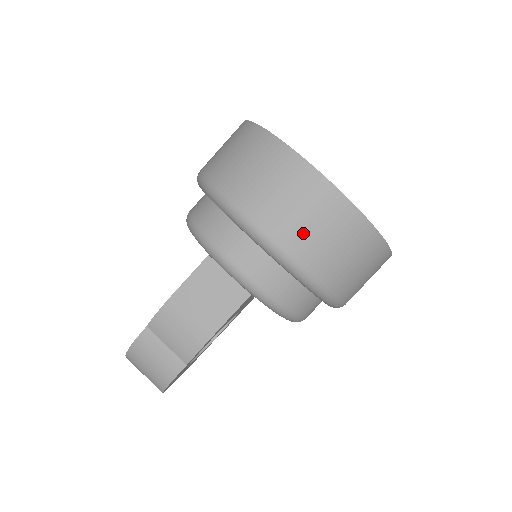
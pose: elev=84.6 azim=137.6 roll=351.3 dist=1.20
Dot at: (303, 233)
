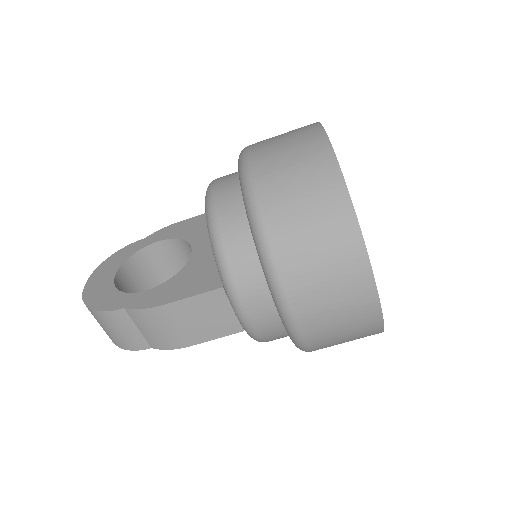
Dot at: (327, 331)
